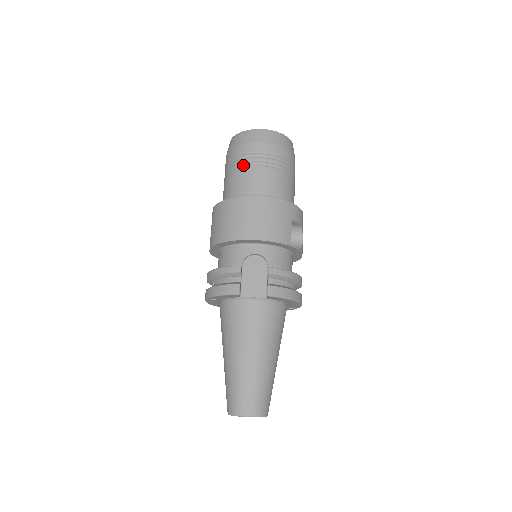
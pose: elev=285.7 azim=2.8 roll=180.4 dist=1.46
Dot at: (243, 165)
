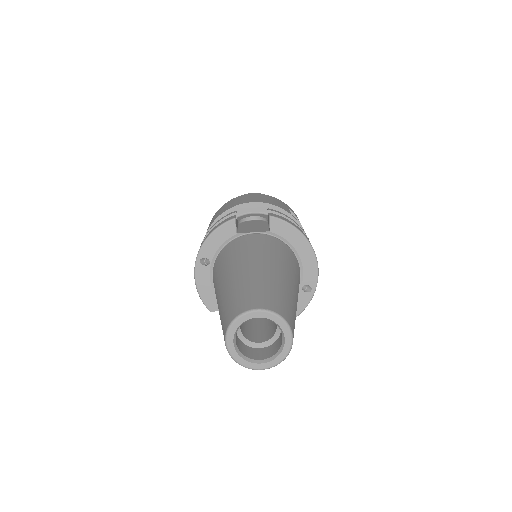
Dot at: occluded
